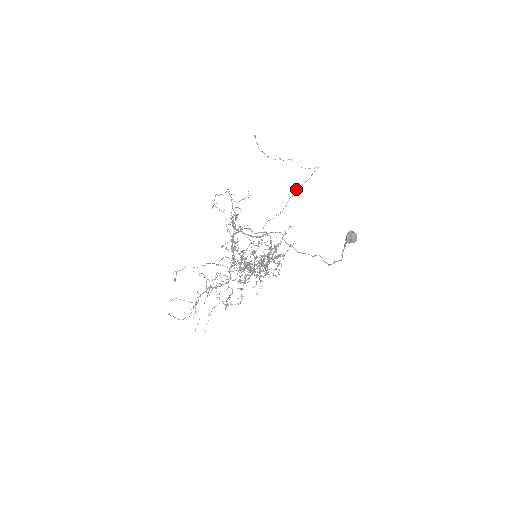
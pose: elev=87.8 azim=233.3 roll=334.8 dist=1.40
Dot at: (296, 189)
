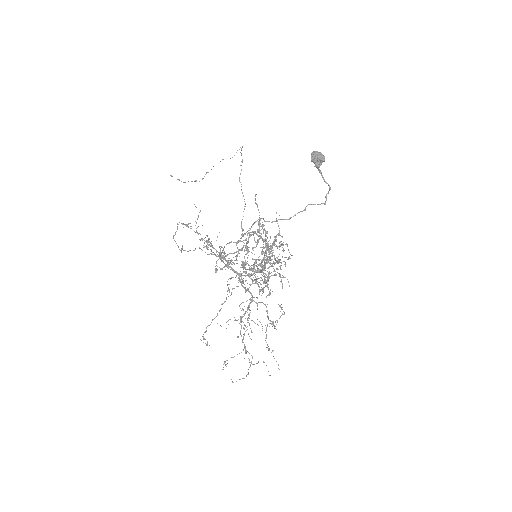
Dot at: (239, 177)
